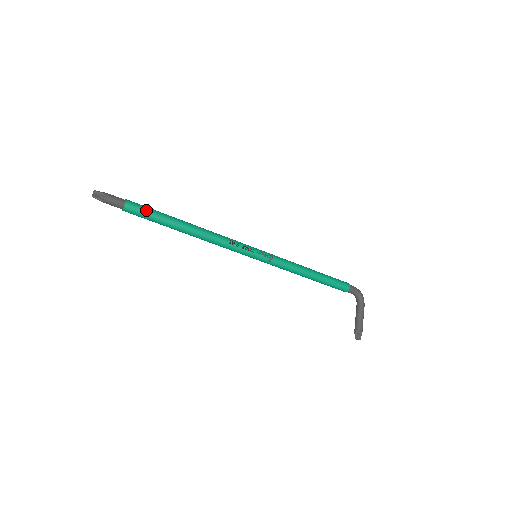
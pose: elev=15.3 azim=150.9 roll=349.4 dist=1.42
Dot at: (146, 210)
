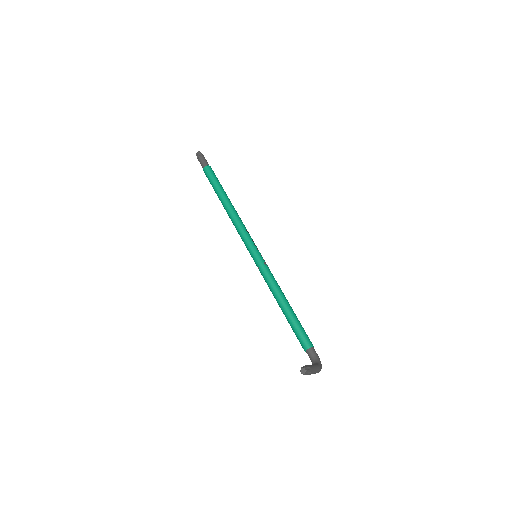
Dot at: occluded
